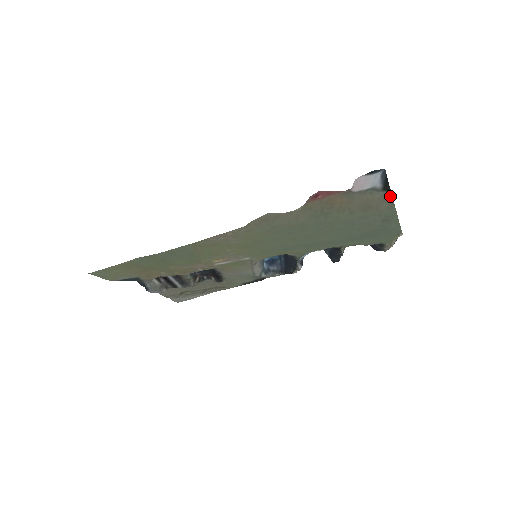
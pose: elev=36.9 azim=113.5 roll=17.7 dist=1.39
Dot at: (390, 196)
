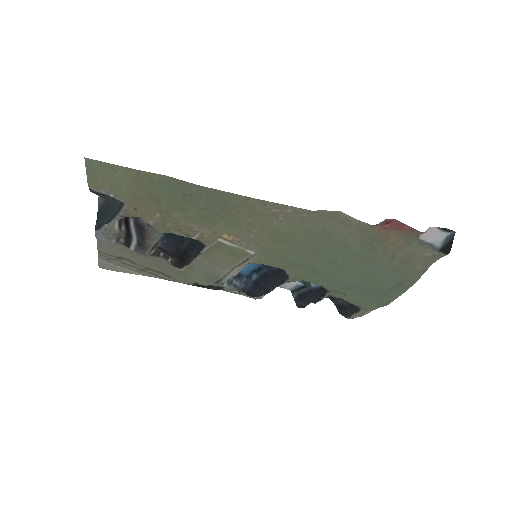
Dot at: (434, 260)
